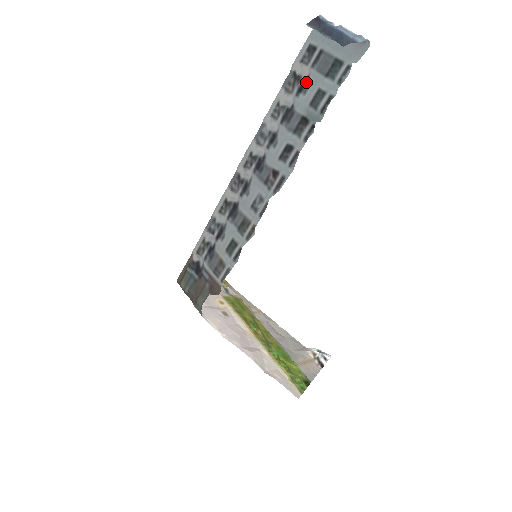
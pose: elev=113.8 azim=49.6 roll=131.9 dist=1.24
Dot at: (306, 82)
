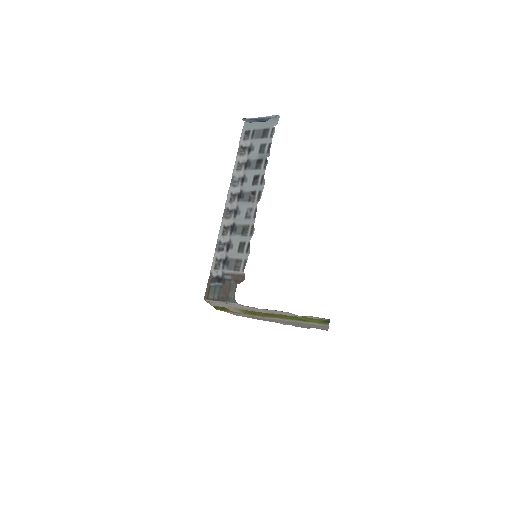
Dot at: (251, 146)
